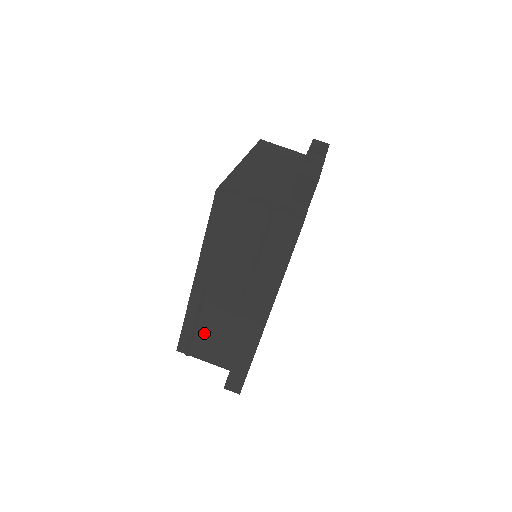
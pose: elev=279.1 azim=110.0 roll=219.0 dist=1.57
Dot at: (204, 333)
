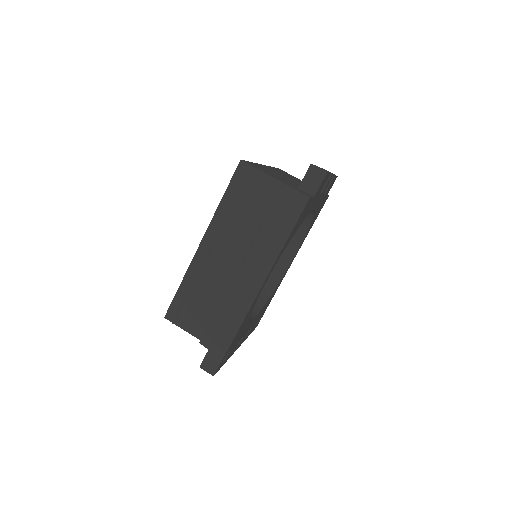
Dot at: (196, 301)
